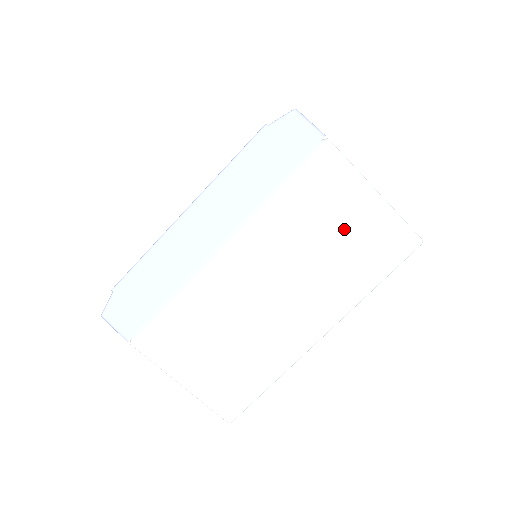
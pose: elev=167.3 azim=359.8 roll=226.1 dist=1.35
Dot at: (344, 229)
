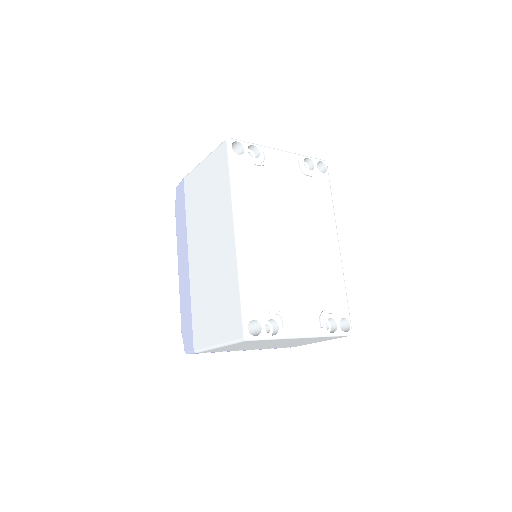
Dot at: (207, 186)
